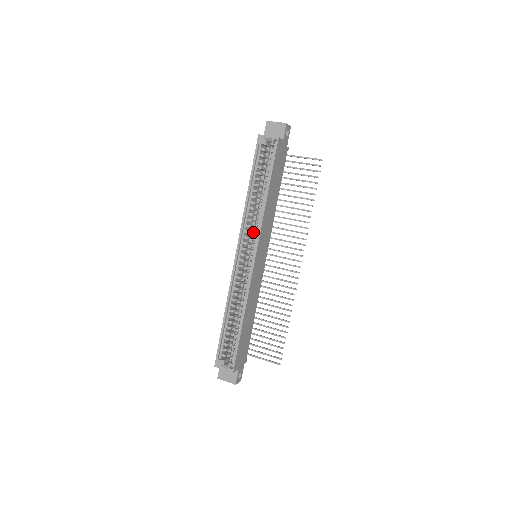
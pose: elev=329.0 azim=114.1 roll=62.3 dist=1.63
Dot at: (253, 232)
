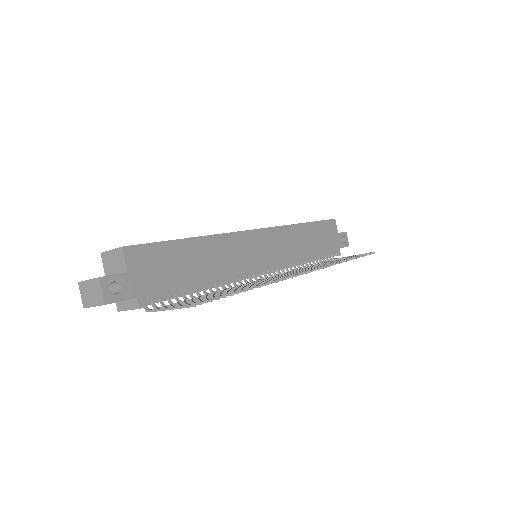
Dot at: occluded
